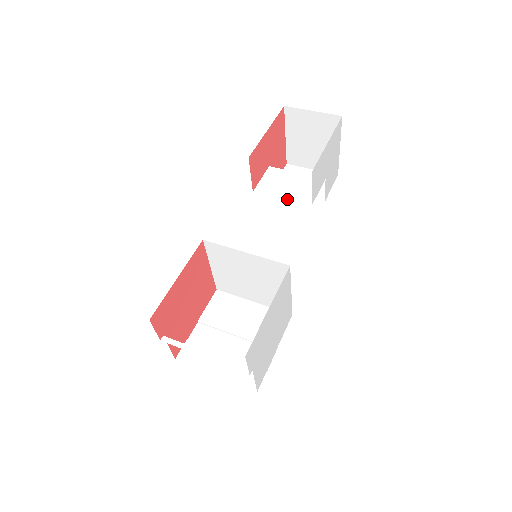
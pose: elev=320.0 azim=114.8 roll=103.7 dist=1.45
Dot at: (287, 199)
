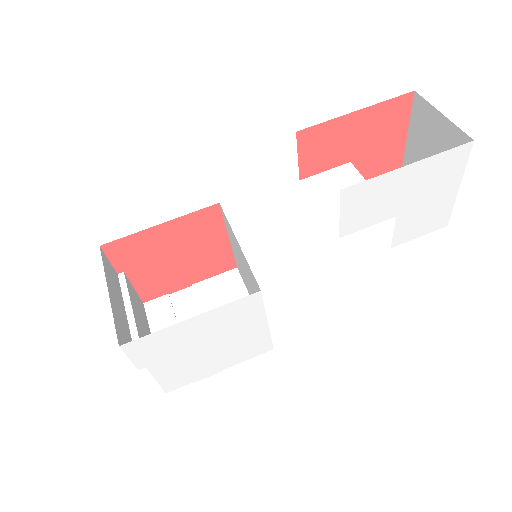
Dot at: (323, 212)
